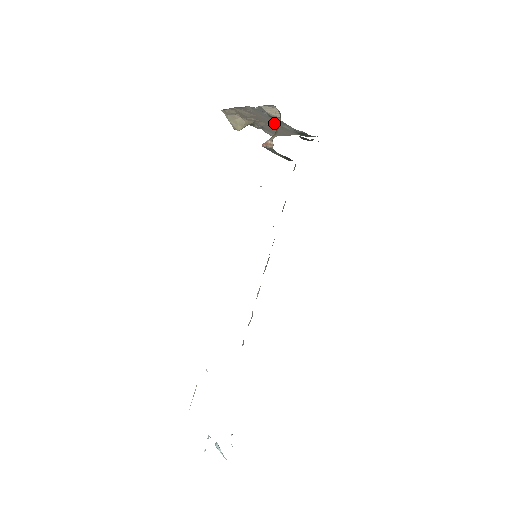
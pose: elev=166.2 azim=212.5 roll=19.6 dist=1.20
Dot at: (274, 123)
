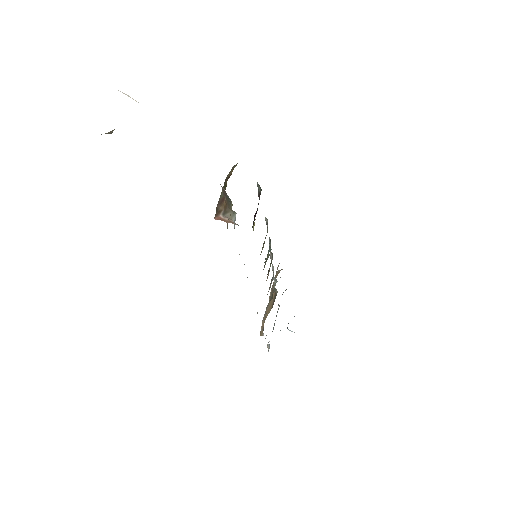
Dot at: occluded
